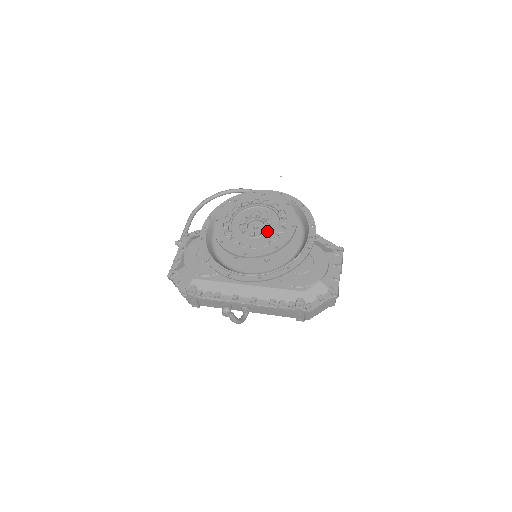
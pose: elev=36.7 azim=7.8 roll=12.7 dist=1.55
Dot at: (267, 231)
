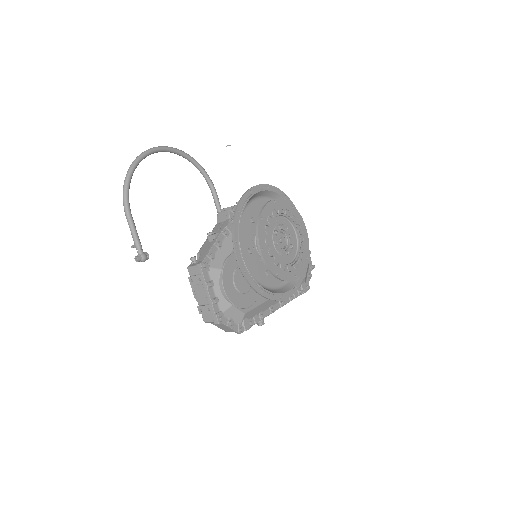
Dot at: (292, 243)
